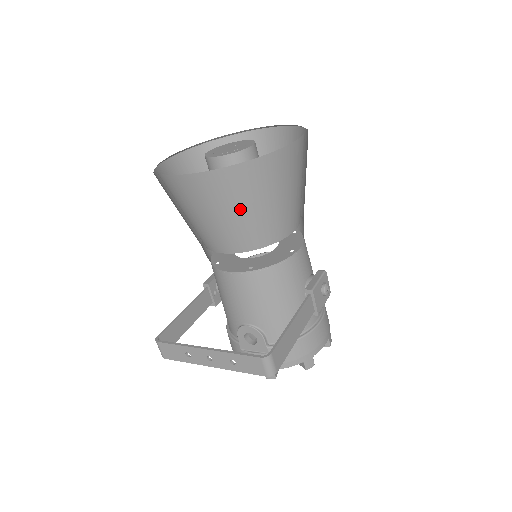
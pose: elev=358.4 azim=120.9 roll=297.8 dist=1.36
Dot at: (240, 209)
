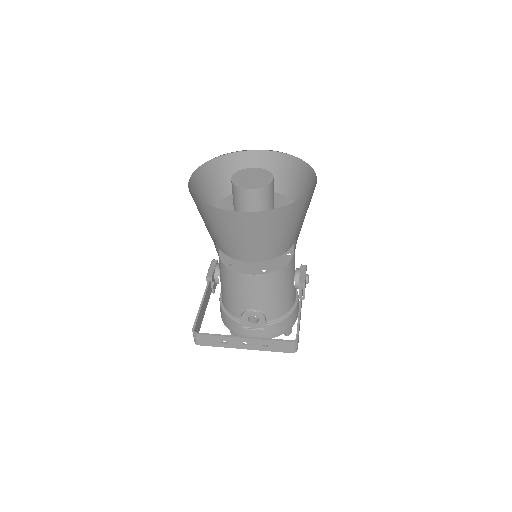
Dot at: (274, 234)
